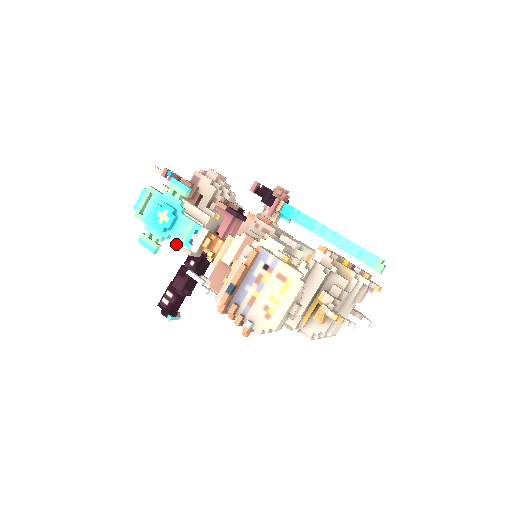
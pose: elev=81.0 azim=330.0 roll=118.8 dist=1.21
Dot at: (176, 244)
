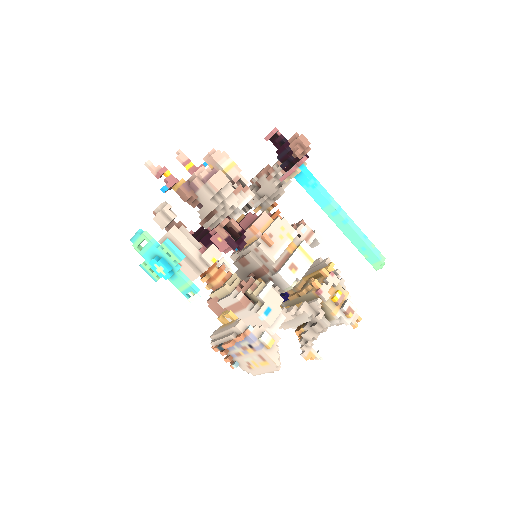
Dot at: occluded
